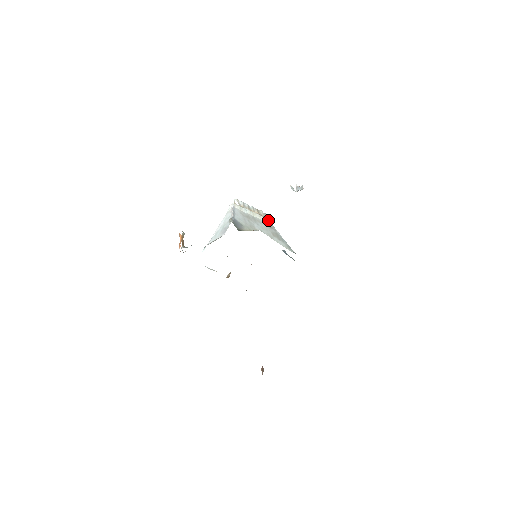
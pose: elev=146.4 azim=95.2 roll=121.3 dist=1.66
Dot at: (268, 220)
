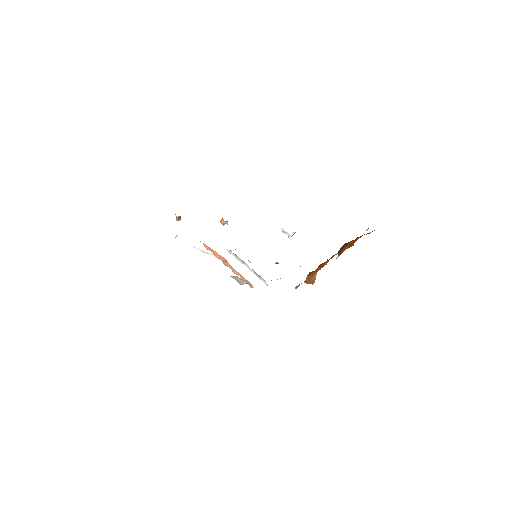
Dot at: occluded
